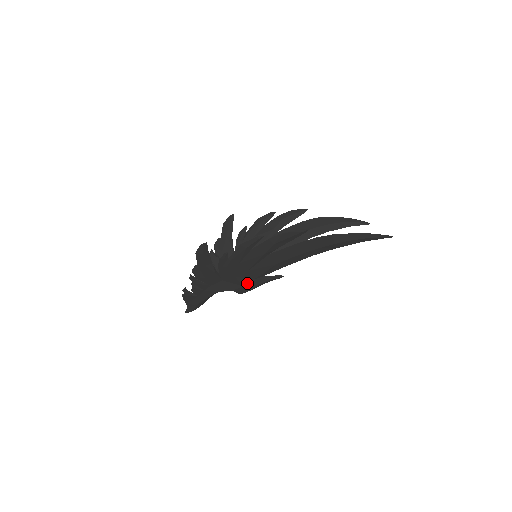
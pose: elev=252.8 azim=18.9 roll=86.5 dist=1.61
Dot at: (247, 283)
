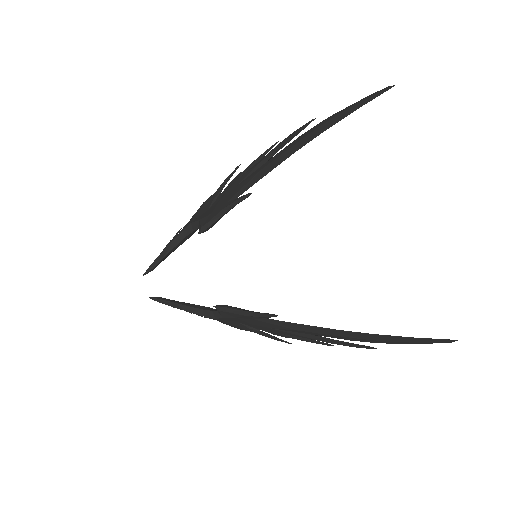
Dot at: (218, 209)
